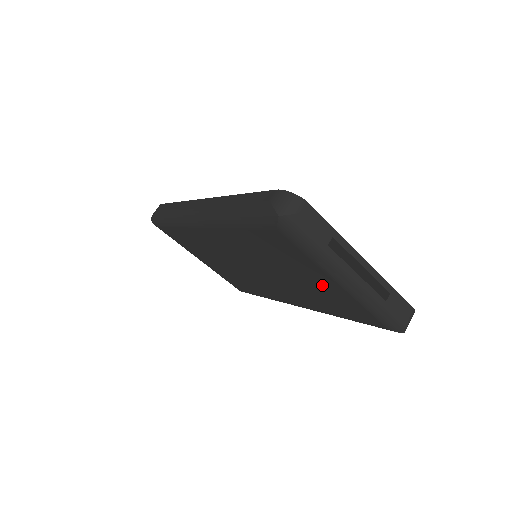
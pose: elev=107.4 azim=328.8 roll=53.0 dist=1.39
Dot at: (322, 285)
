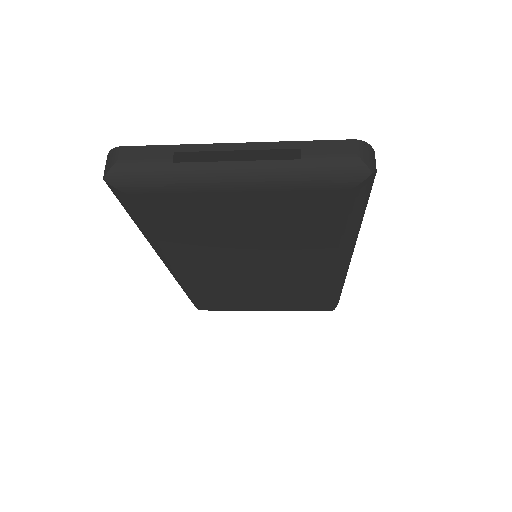
Dot at: (252, 211)
